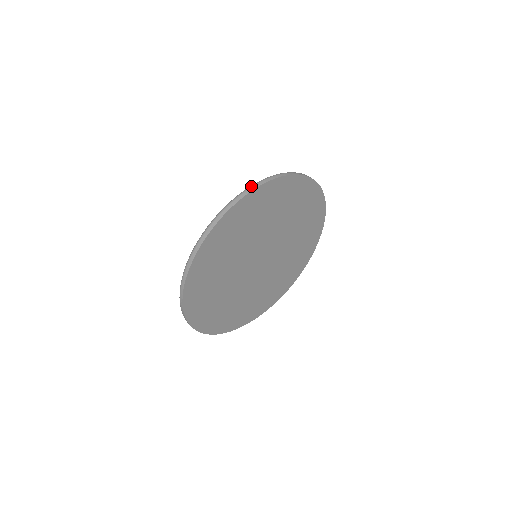
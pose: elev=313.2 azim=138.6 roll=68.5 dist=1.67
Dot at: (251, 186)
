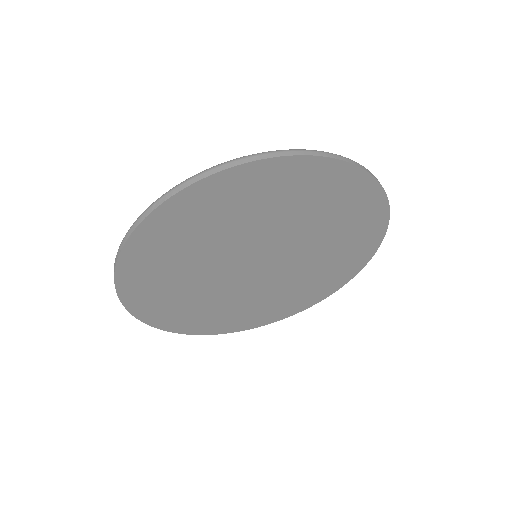
Dot at: (172, 188)
